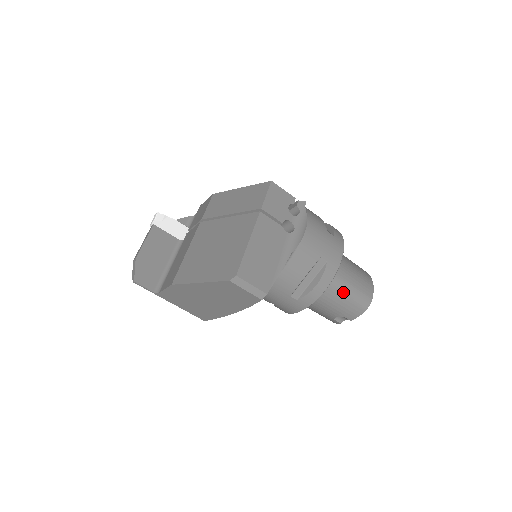
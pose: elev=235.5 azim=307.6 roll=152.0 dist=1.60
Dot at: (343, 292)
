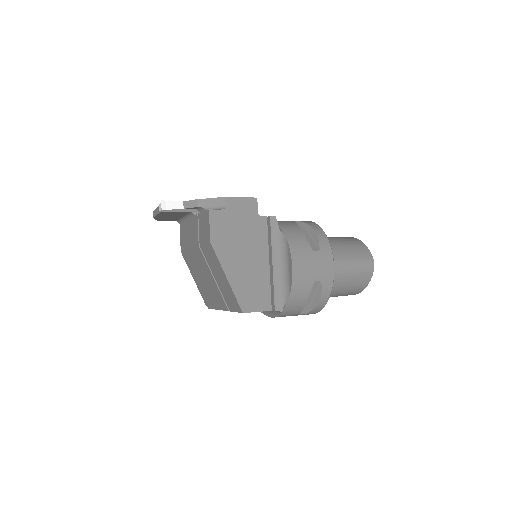
Dot at: occluded
